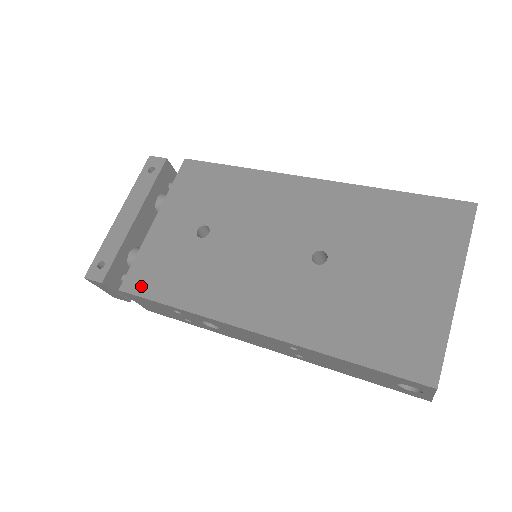
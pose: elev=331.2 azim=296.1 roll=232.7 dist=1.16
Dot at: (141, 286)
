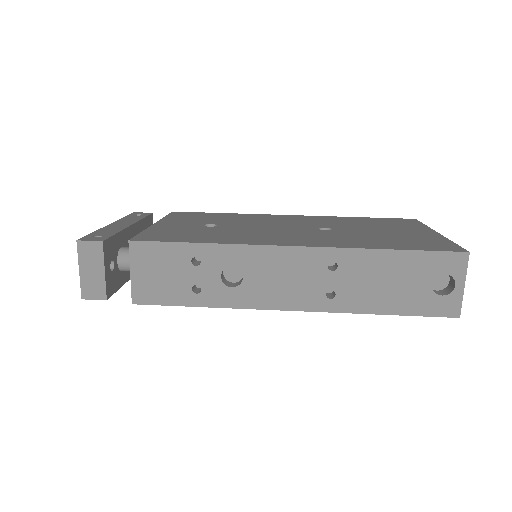
Dot at: (156, 238)
